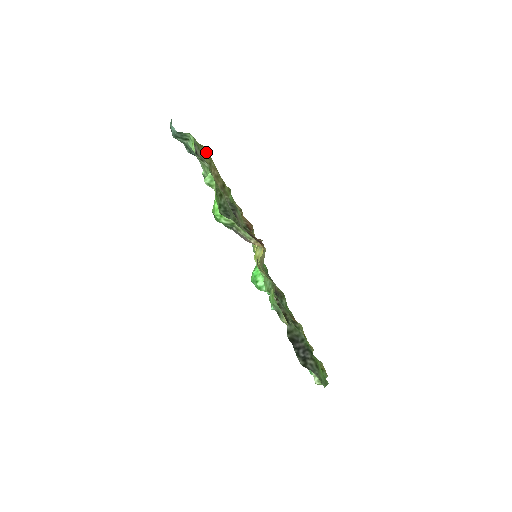
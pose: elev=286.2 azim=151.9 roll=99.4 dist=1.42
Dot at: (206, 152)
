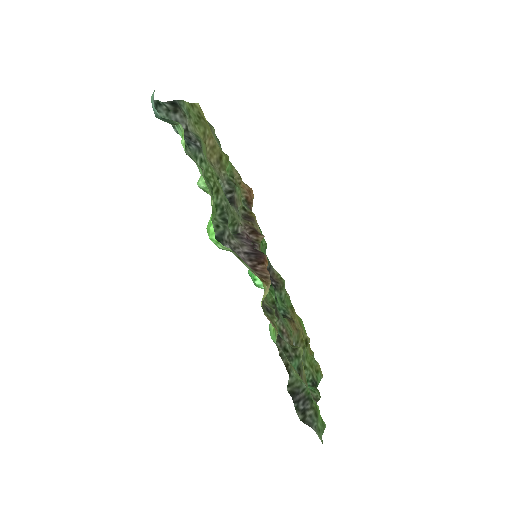
Dot at: (199, 113)
